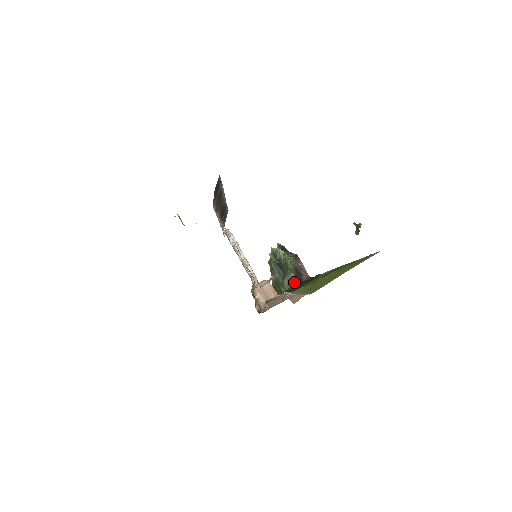
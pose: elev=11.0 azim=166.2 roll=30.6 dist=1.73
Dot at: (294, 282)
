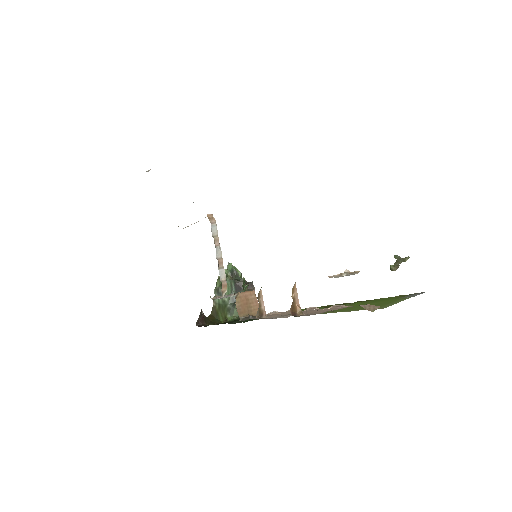
Dot at: occluded
